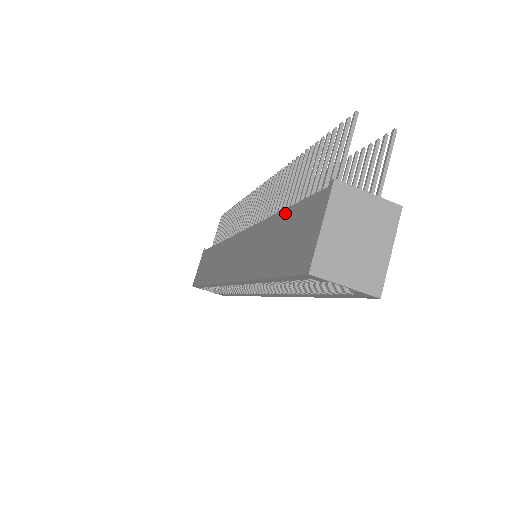
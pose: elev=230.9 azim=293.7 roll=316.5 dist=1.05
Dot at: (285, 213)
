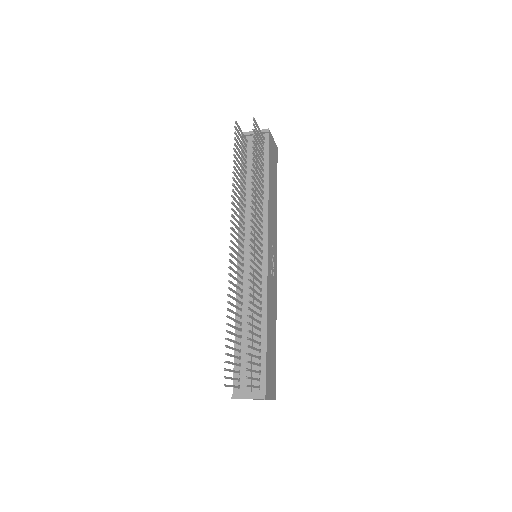
Dot at: (235, 345)
